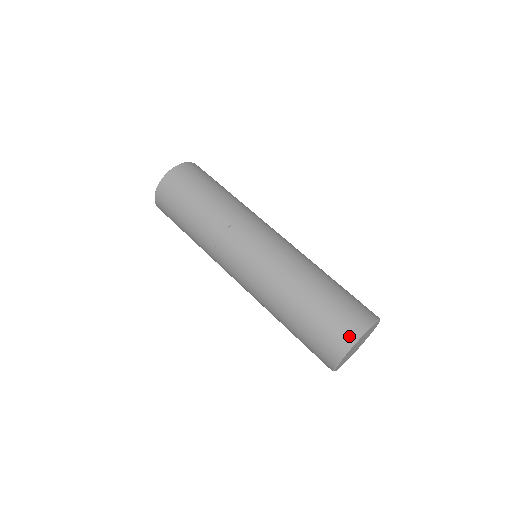
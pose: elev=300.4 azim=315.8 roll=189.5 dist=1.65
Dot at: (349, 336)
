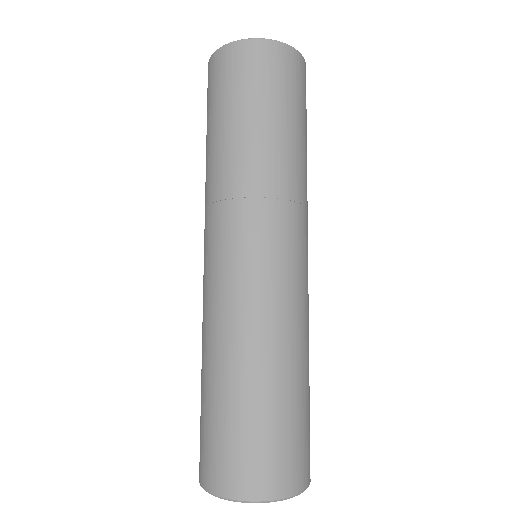
Dot at: (223, 484)
